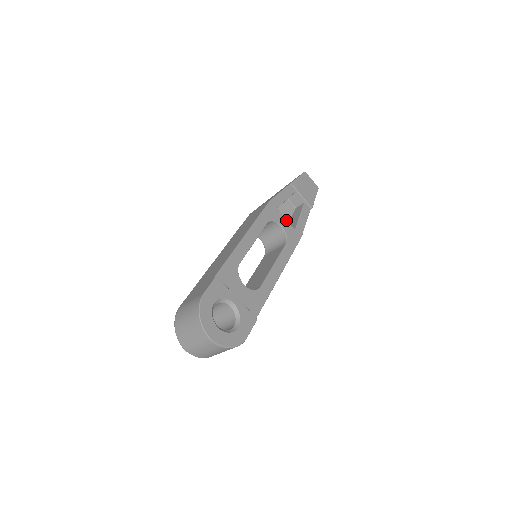
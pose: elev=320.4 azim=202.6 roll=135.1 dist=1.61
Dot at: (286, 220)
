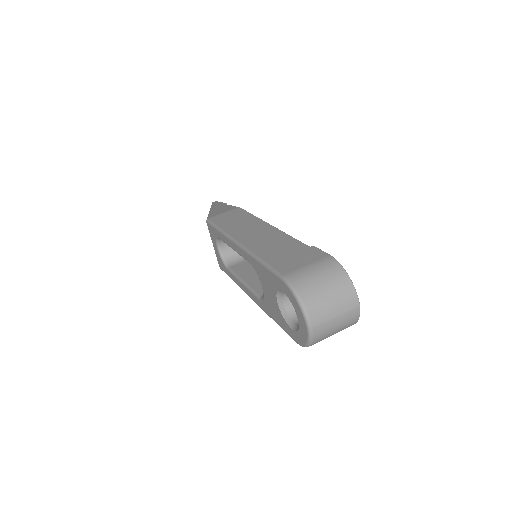
Dot at: occluded
